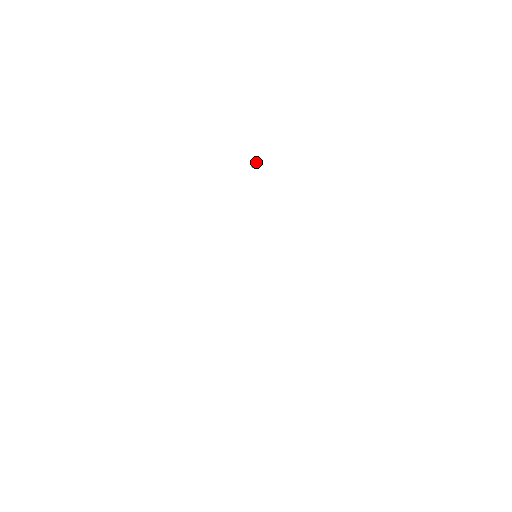
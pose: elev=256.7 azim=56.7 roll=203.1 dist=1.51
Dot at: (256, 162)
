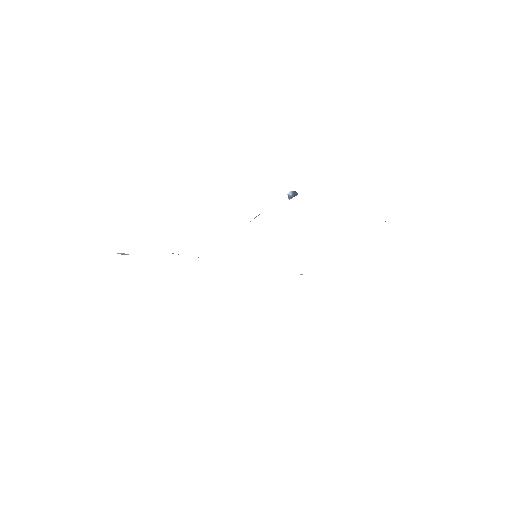
Dot at: (294, 191)
